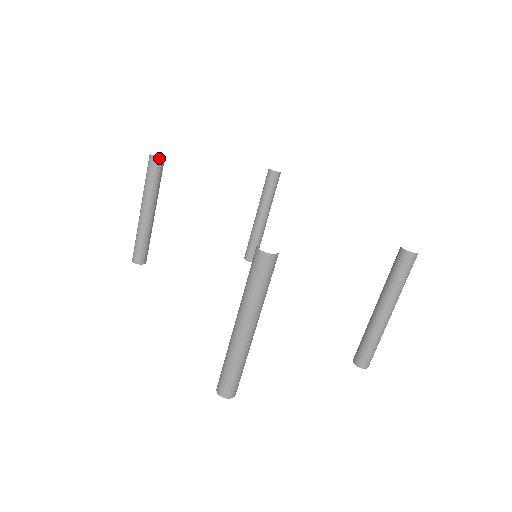
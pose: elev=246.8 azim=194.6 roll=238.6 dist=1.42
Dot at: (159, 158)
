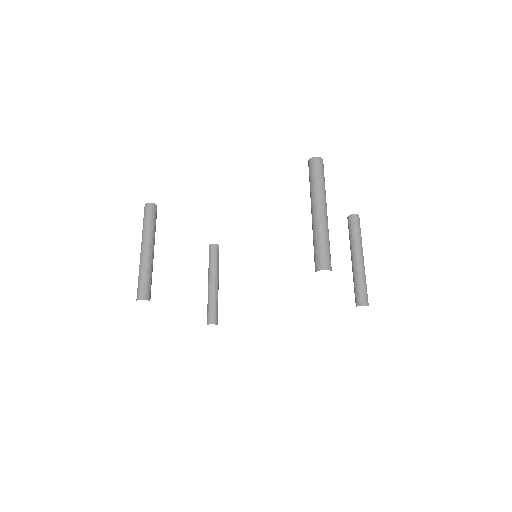
Dot at: (155, 205)
